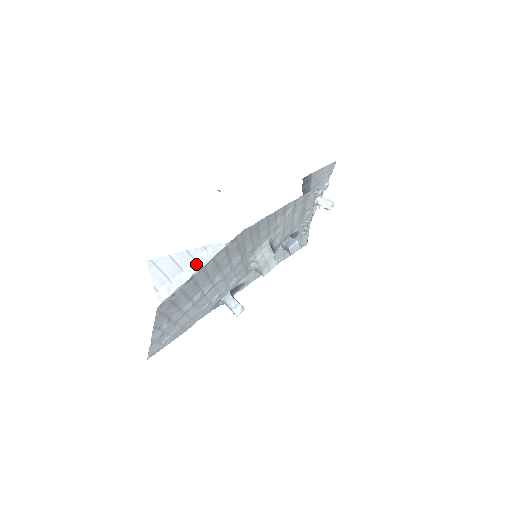
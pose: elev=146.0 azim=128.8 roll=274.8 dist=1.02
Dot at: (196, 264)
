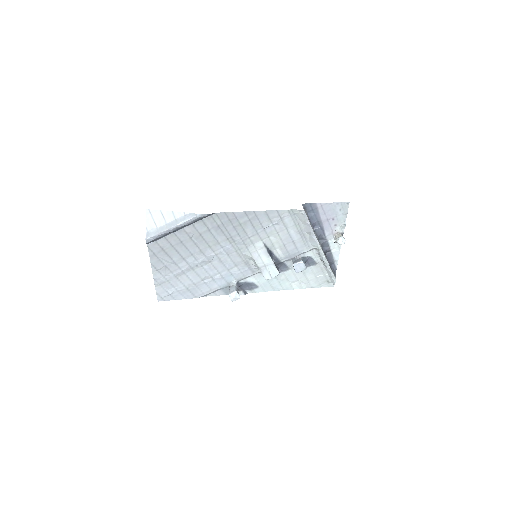
Dot at: (175, 222)
